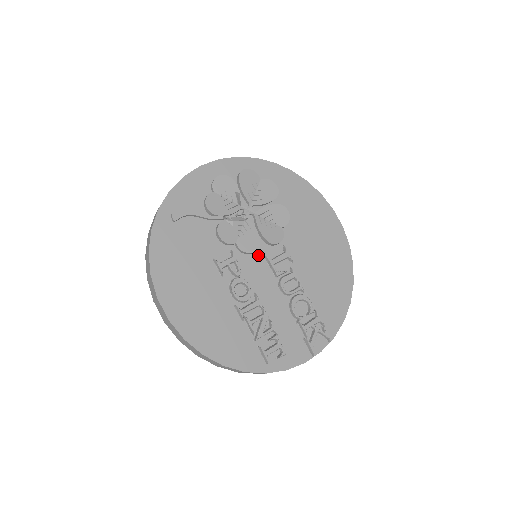
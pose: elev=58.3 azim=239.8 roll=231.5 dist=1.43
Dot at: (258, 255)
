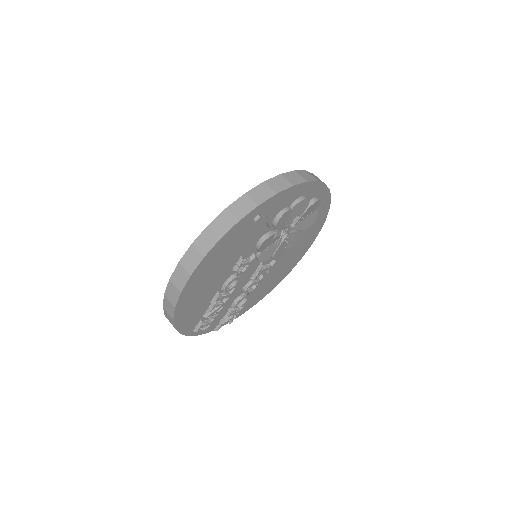
Dot at: occluded
